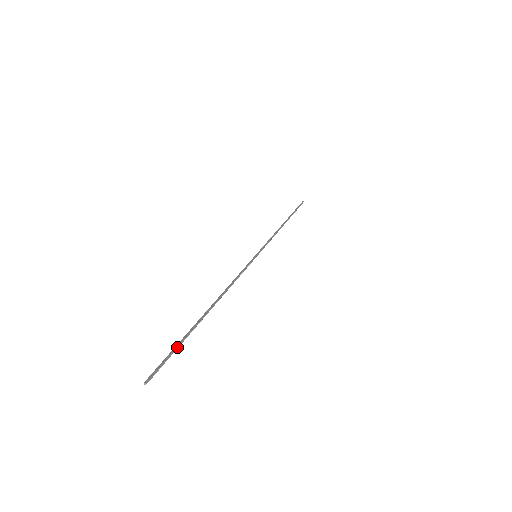
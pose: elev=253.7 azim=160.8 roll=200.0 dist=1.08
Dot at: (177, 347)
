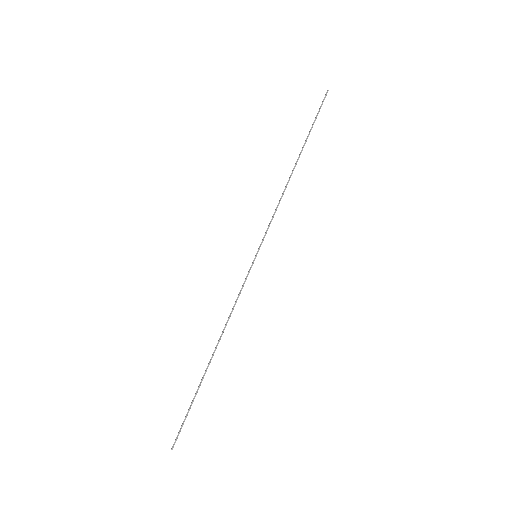
Dot at: (189, 410)
